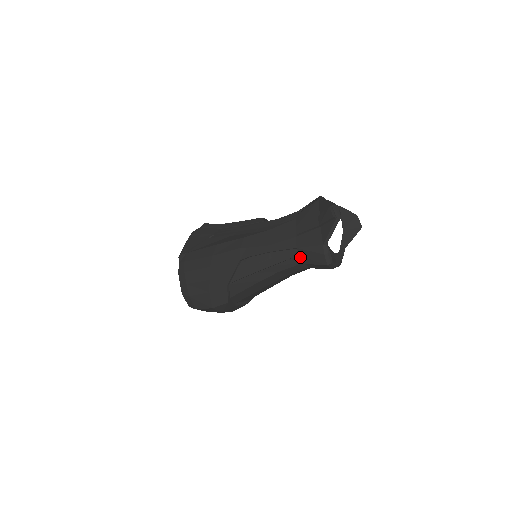
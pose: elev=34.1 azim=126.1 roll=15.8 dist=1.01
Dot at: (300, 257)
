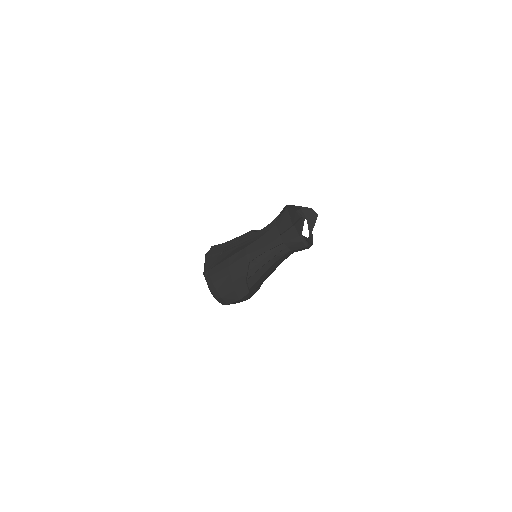
Dot at: (287, 248)
